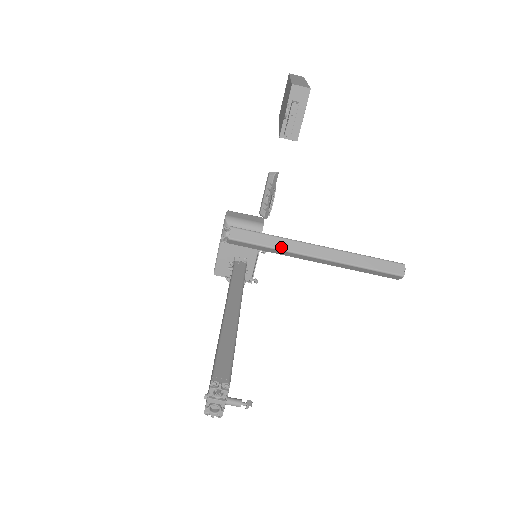
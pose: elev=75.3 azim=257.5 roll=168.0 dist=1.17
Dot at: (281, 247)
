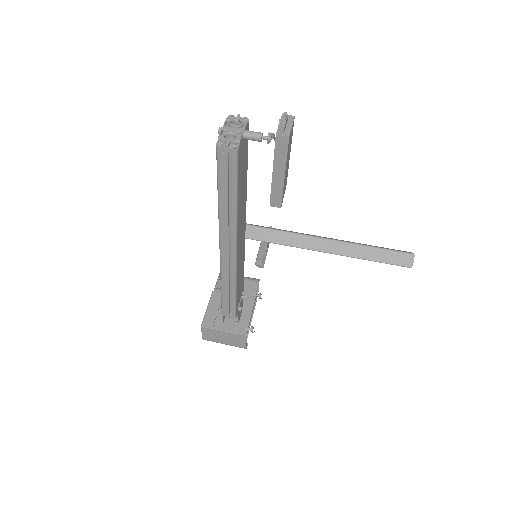
Dot at: (282, 230)
